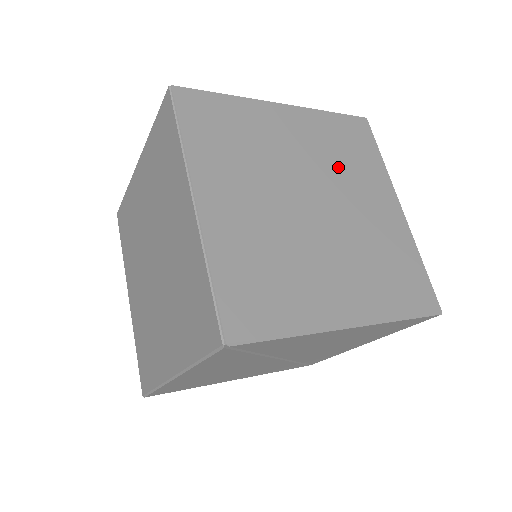
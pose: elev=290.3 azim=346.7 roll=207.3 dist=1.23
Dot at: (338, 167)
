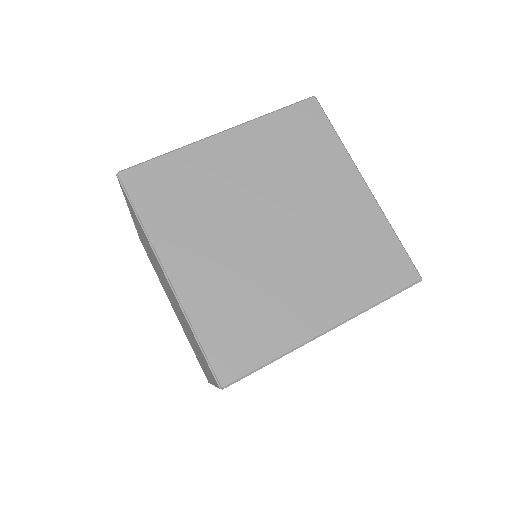
Dot at: (292, 174)
